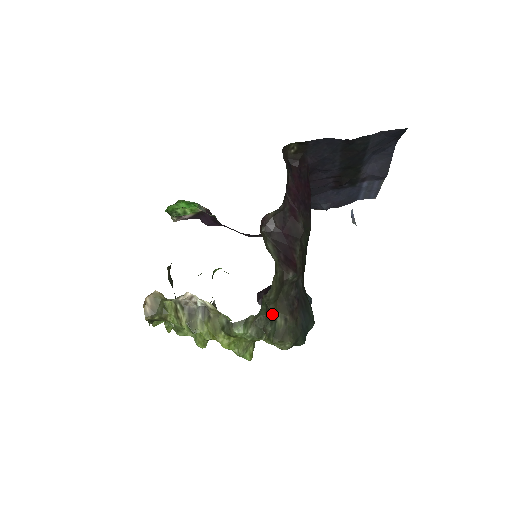
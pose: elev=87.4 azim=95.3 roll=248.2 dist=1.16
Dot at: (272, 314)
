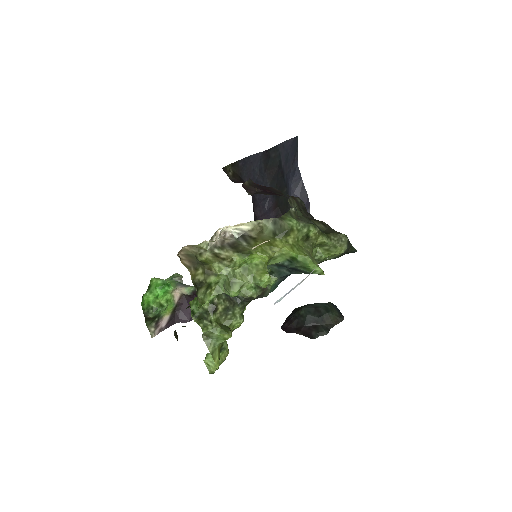
Dot at: occluded
